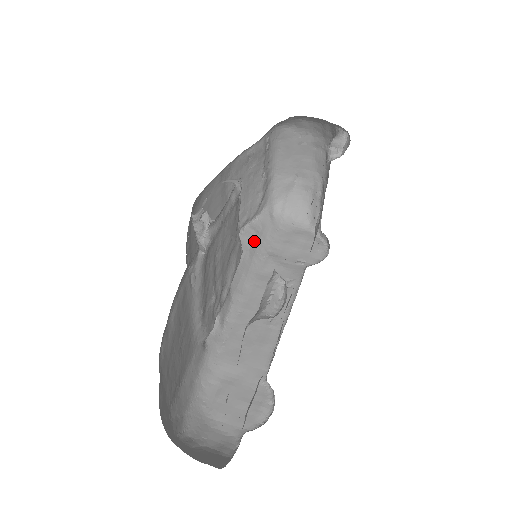
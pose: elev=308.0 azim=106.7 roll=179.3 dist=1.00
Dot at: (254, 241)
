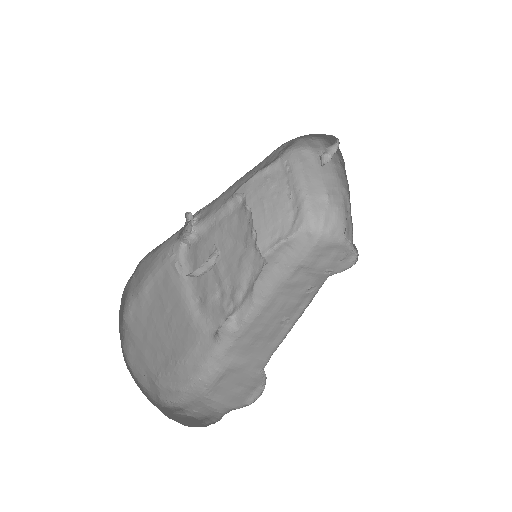
Dot at: (286, 255)
